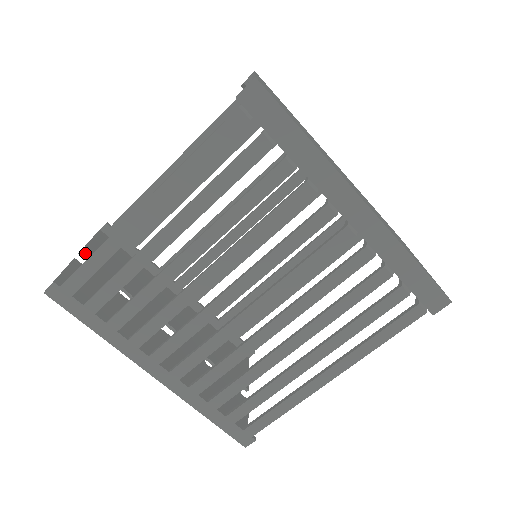
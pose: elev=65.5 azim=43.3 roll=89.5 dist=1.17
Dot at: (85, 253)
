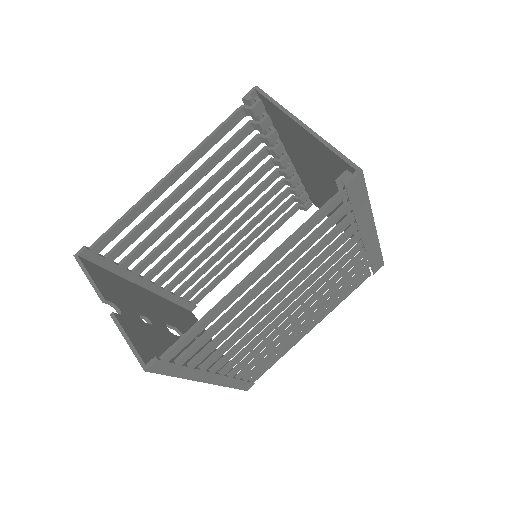
Dot at: (106, 299)
